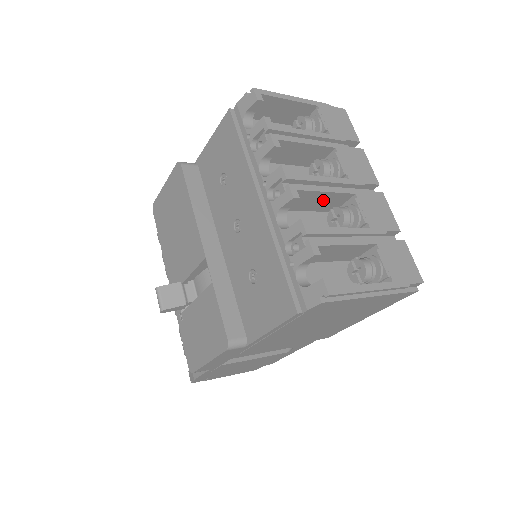
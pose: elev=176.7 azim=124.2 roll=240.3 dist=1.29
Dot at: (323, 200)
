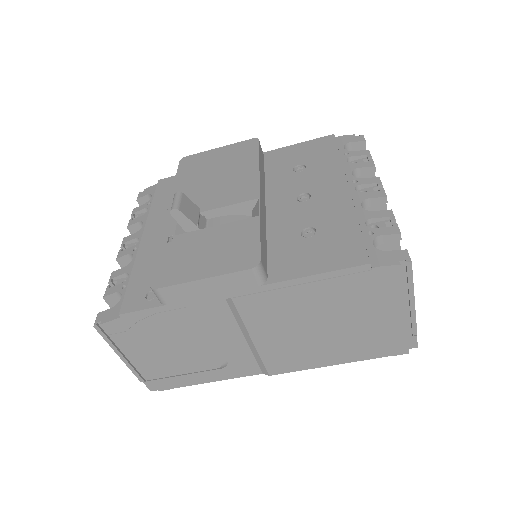
Dot at: occluded
